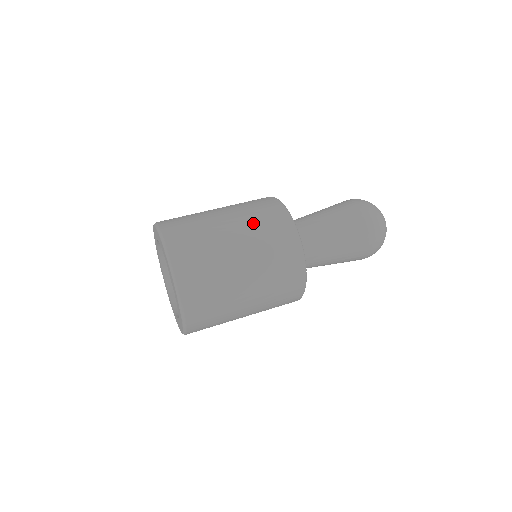
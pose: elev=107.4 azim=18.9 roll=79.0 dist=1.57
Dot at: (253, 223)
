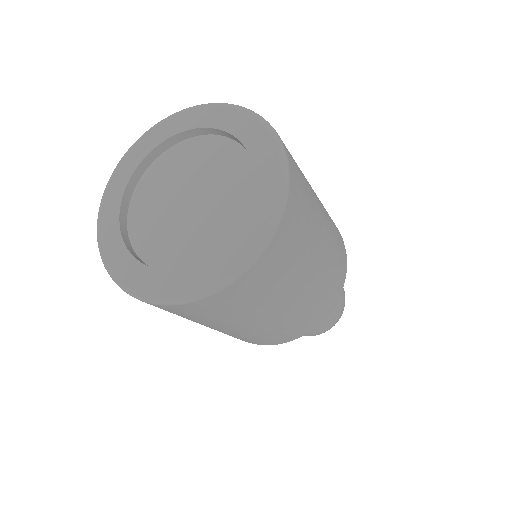
Dot at: occluded
